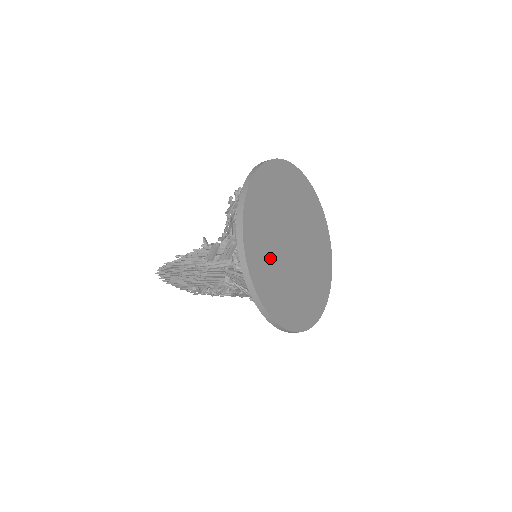
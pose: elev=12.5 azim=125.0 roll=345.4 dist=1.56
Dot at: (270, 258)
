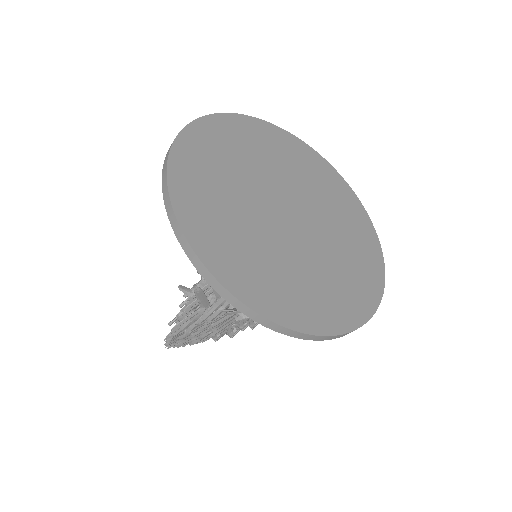
Dot at: (270, 263)
